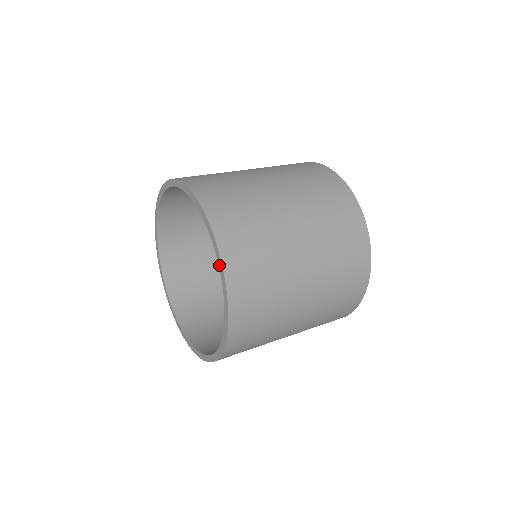
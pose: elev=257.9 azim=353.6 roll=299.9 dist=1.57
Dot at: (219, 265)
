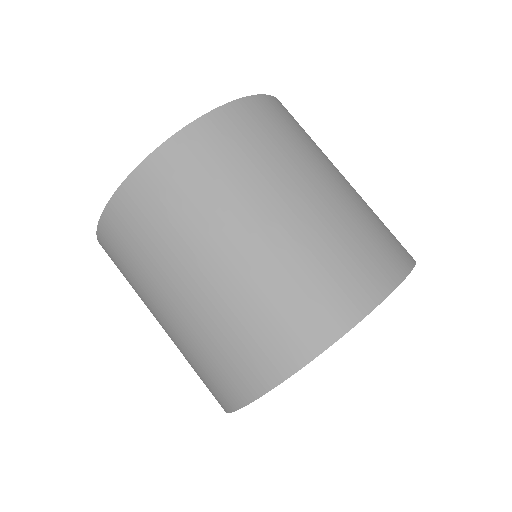
Dot at: occluded
